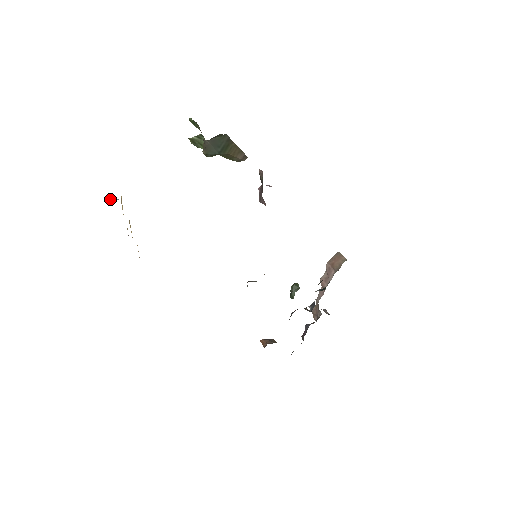
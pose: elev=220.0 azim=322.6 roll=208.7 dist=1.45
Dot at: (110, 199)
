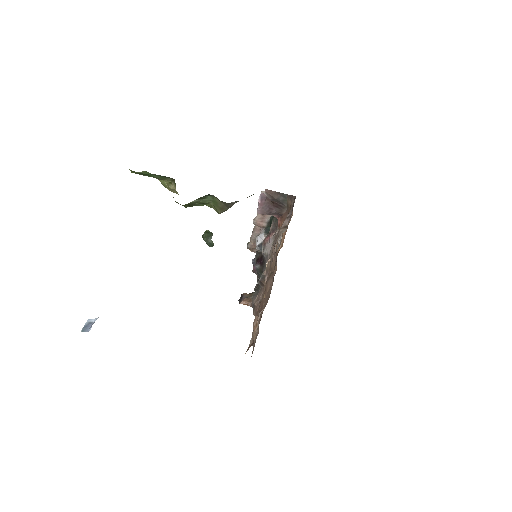
Dot at: (85, 329)
